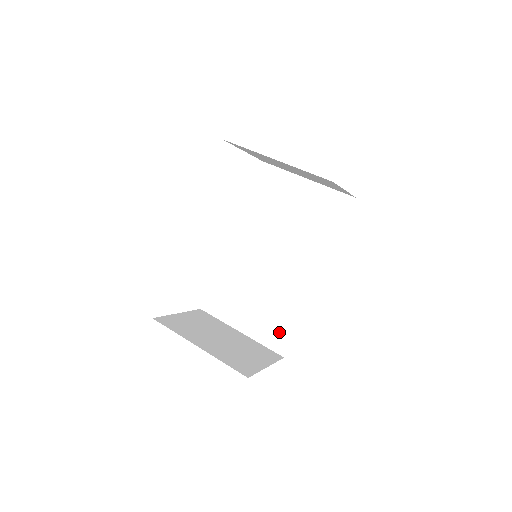
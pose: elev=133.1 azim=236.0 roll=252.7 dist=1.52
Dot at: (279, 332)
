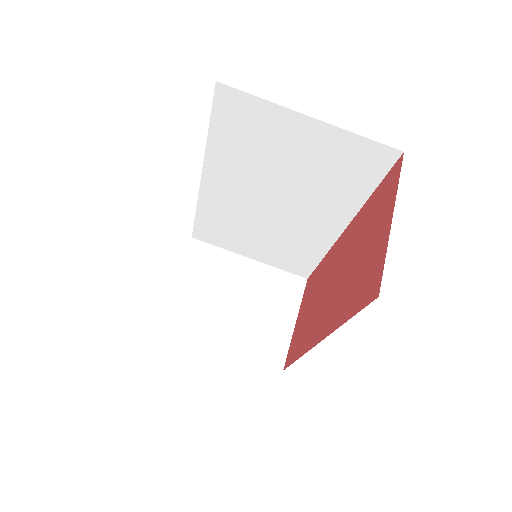
Dot at: (297, 263)
